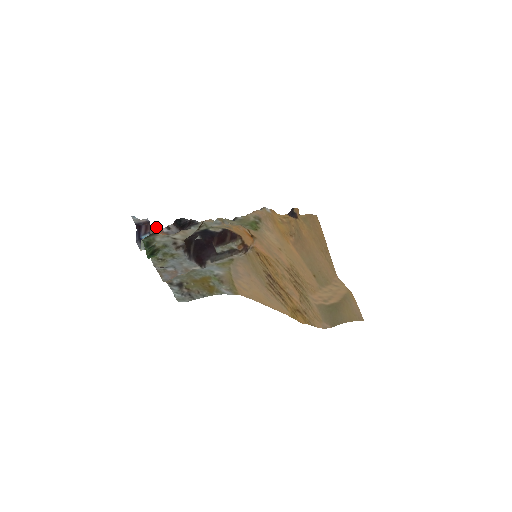
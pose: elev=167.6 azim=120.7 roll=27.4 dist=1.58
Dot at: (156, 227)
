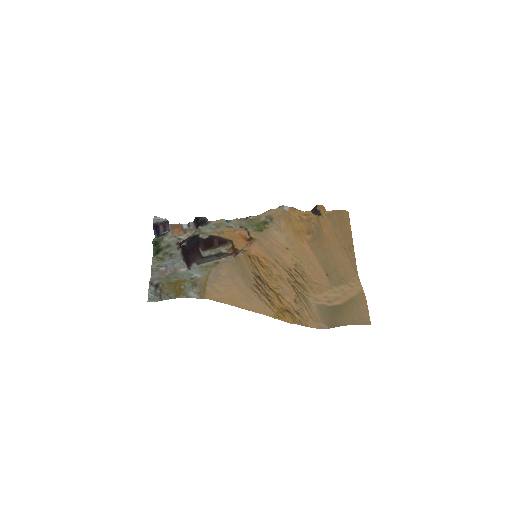
Dot at: (178, 224)
